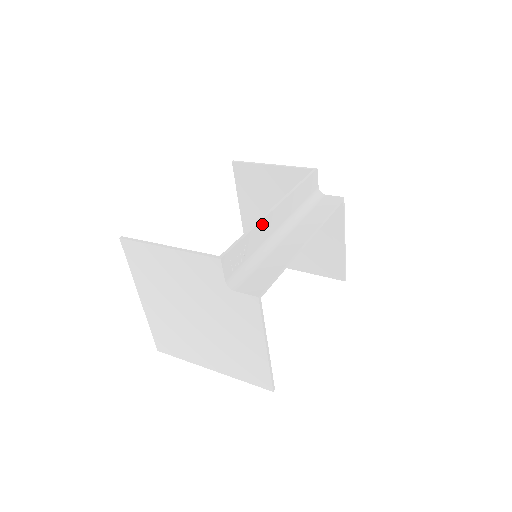
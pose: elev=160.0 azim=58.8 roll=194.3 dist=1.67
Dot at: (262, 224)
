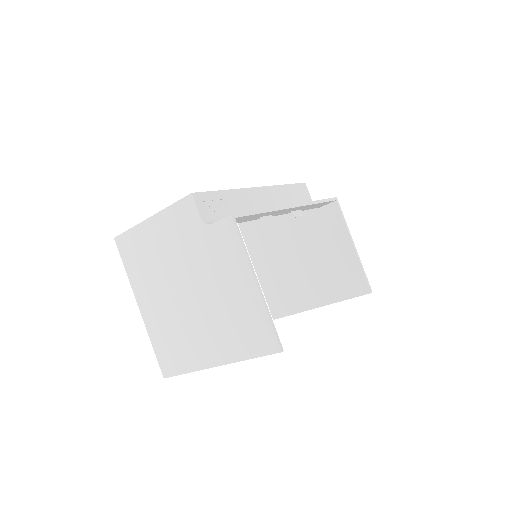
Dot at: (242, 192)
